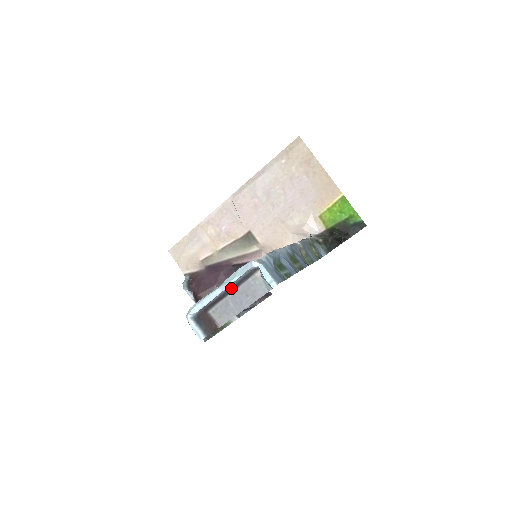
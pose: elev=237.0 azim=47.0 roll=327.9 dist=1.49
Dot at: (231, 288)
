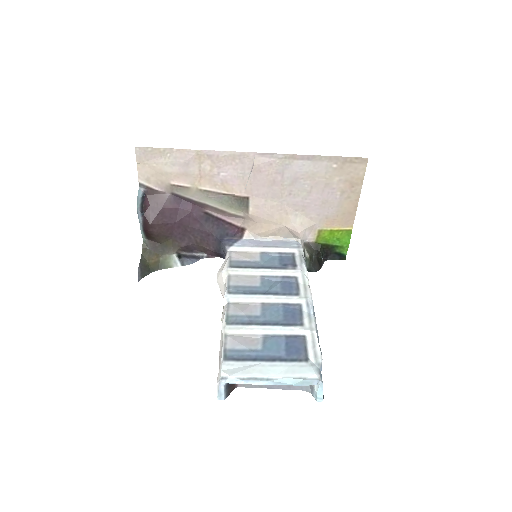
Dot at: occluded
